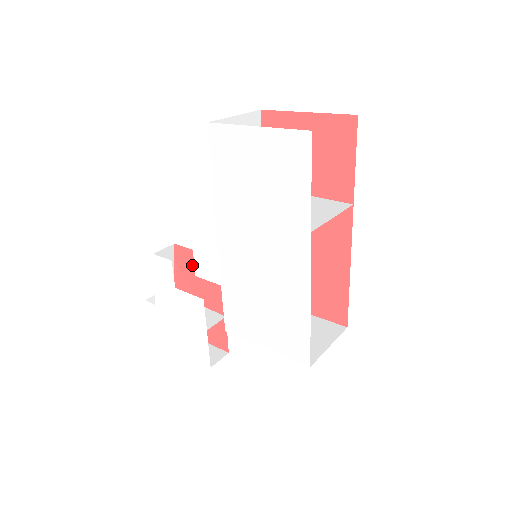
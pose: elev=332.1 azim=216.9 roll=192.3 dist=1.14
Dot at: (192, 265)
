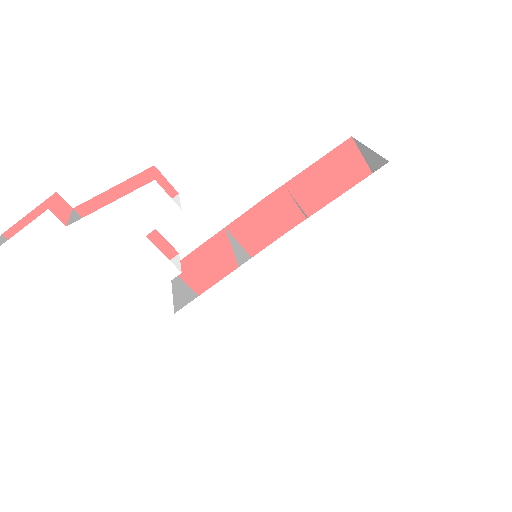
Dot at: occluded
